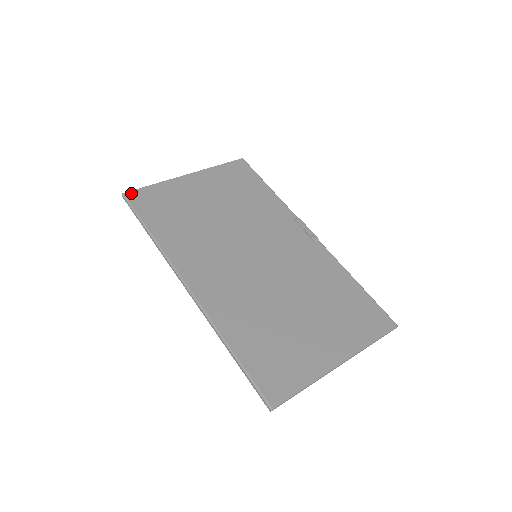
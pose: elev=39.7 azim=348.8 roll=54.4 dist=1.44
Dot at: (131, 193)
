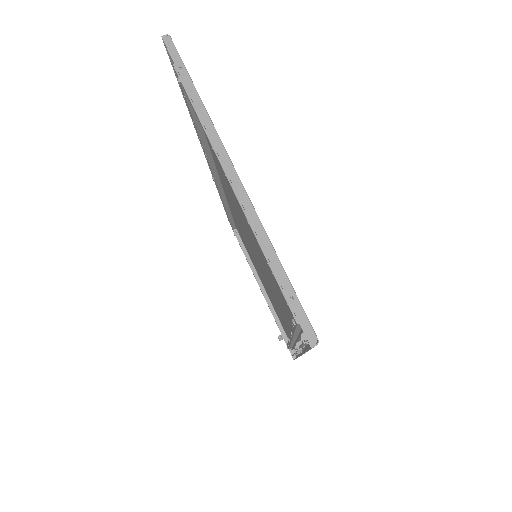
Dot at: occluded
